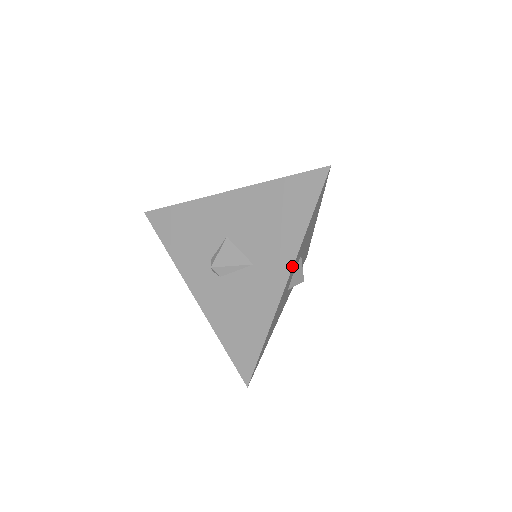
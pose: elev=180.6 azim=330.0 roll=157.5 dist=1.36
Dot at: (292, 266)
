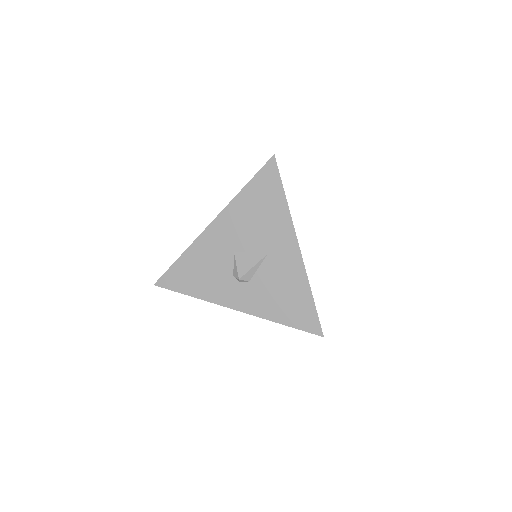
Dot at: (295, 234)
